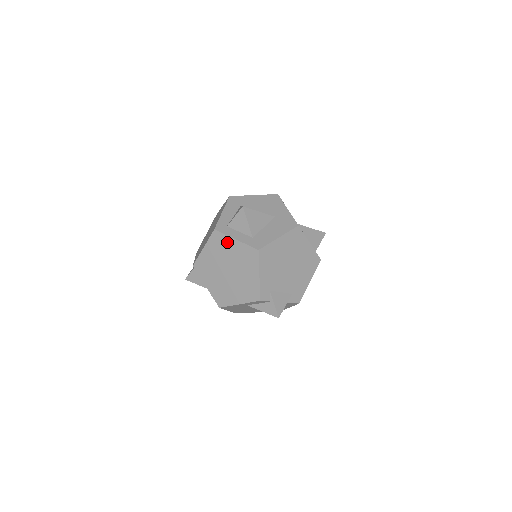
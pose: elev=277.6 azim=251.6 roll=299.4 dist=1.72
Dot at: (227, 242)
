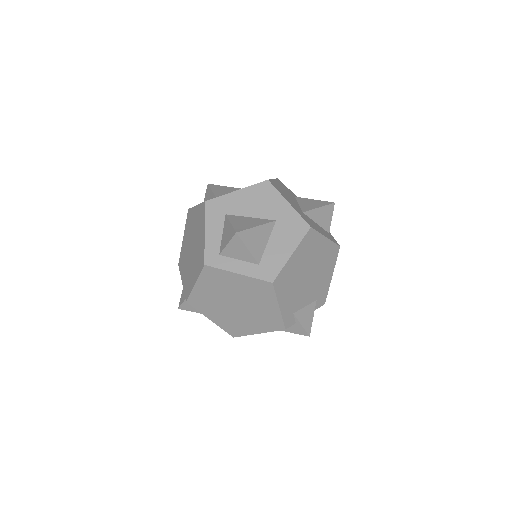
Dot at: (226, 277)
